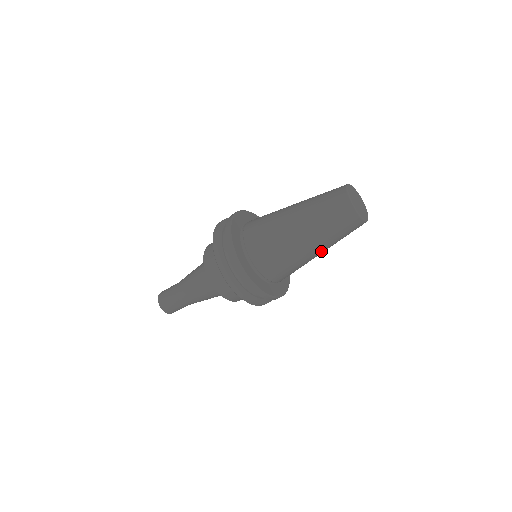
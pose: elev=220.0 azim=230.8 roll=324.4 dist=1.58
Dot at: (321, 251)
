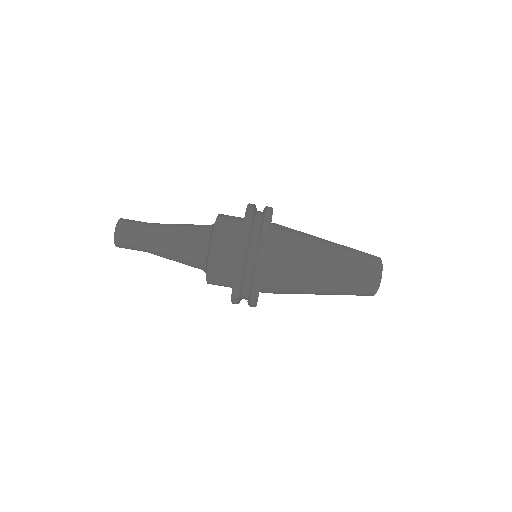
Dot at: (325, 289)
